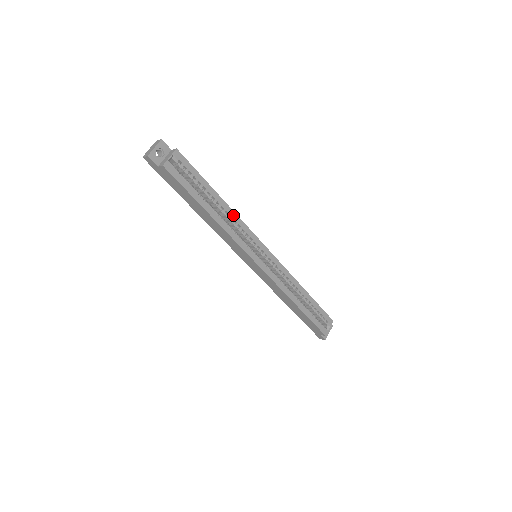
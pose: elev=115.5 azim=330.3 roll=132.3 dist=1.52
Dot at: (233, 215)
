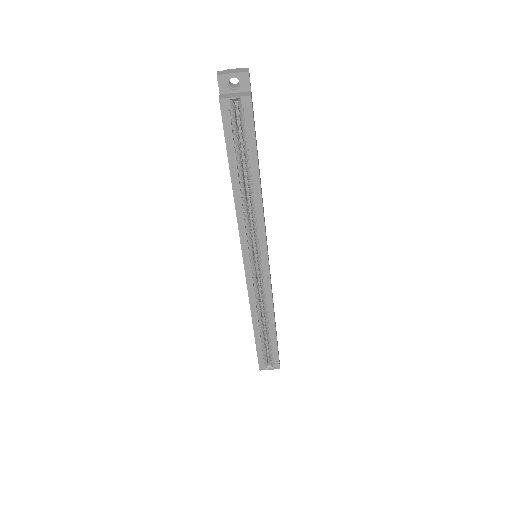
Dot at: (259, 206)
